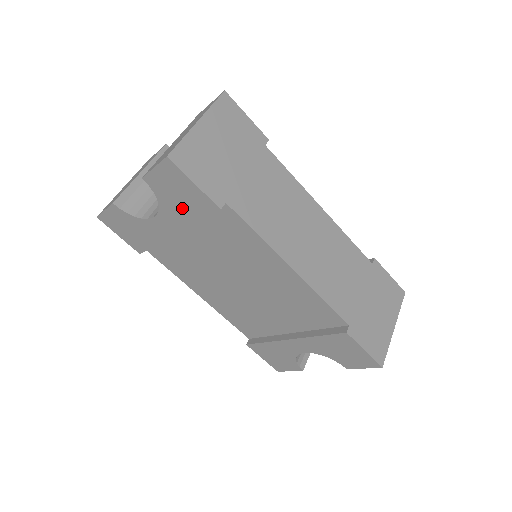
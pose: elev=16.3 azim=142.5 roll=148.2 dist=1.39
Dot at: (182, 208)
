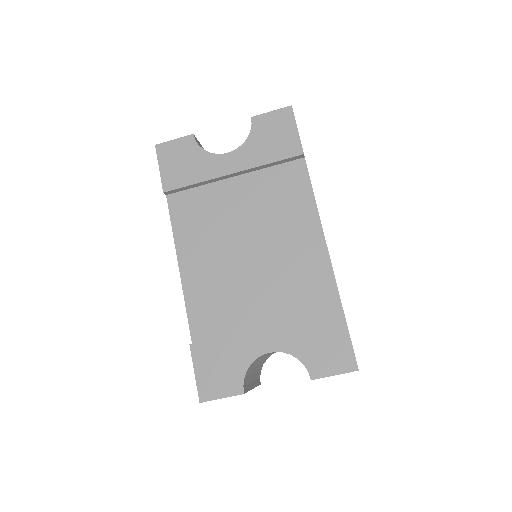
Dot at: (266, 148)
